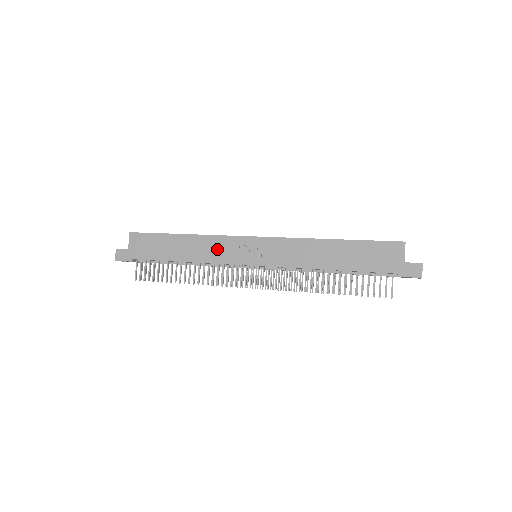
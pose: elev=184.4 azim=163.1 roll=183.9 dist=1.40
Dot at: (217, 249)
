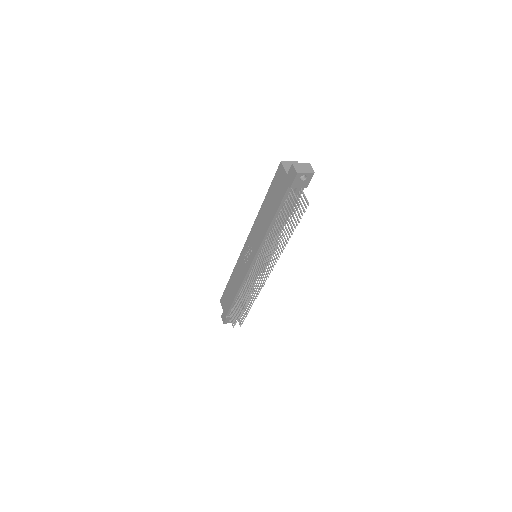
Dot at: (240, 271)
